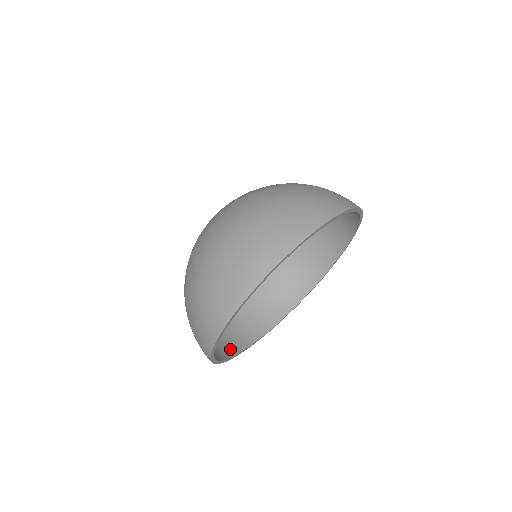
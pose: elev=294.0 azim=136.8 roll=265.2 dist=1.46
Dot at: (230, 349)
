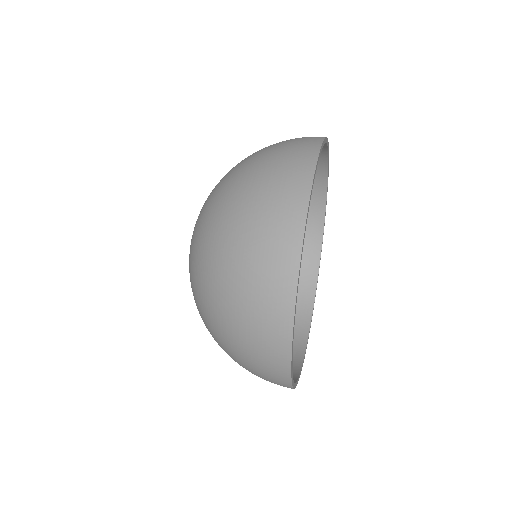
Dot at: occluded
